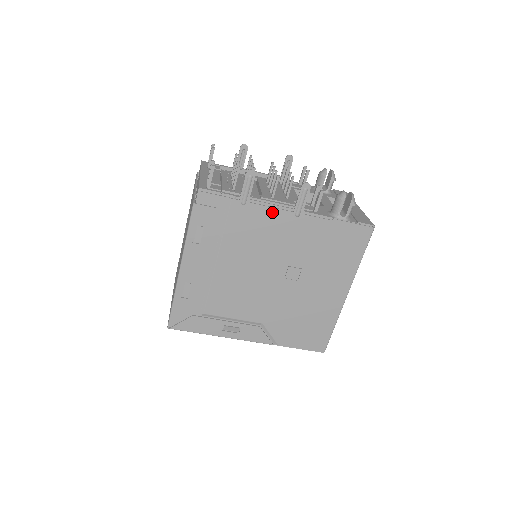
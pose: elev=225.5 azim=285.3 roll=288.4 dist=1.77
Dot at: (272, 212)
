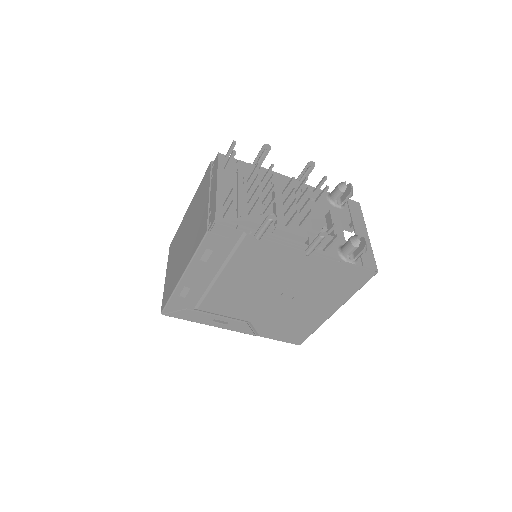
Dot at: (284, 249)
